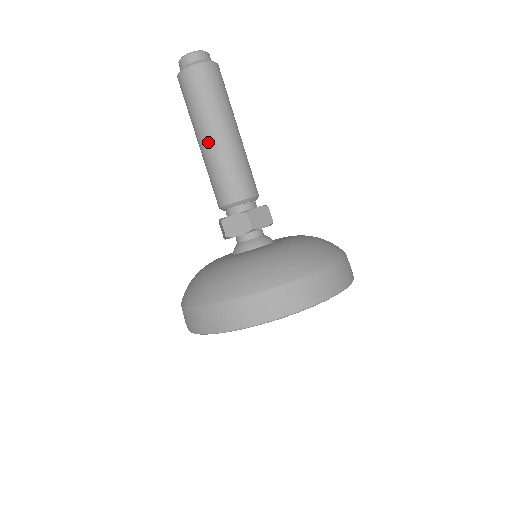
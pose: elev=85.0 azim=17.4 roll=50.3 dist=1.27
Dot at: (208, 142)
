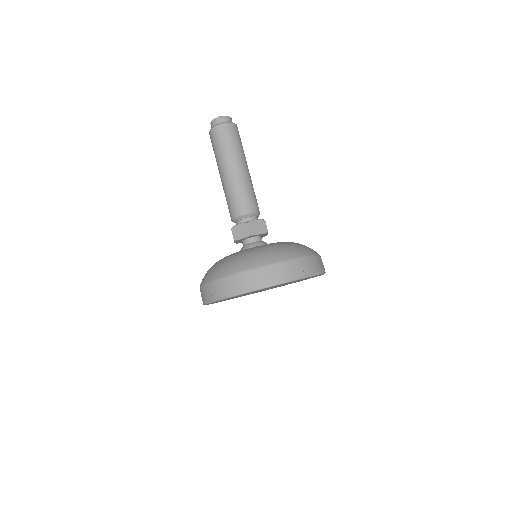
Dot at: (225, 175)
